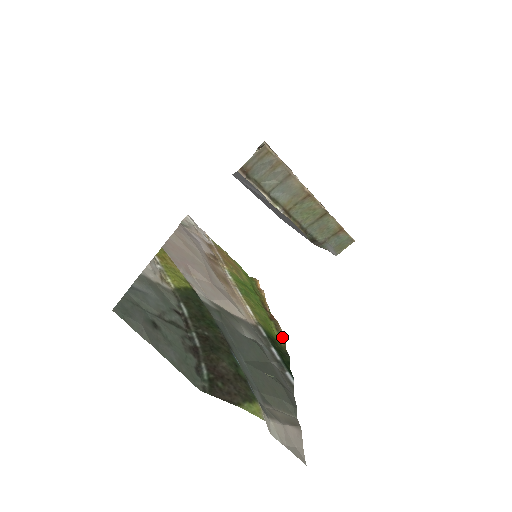
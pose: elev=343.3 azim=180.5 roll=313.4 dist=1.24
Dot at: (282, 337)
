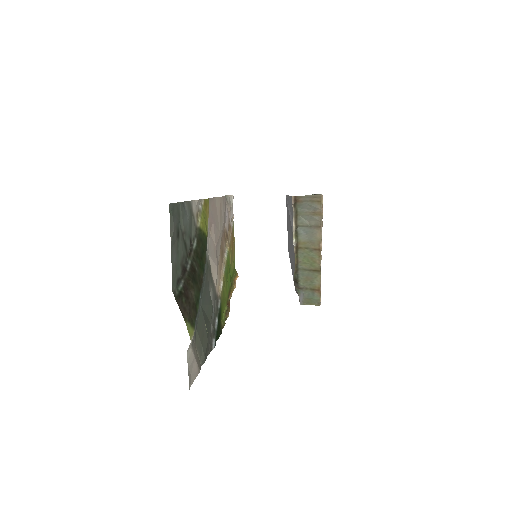
Dot at: occluded
